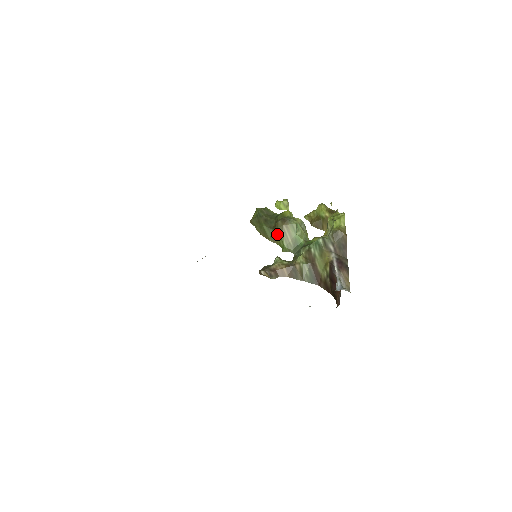
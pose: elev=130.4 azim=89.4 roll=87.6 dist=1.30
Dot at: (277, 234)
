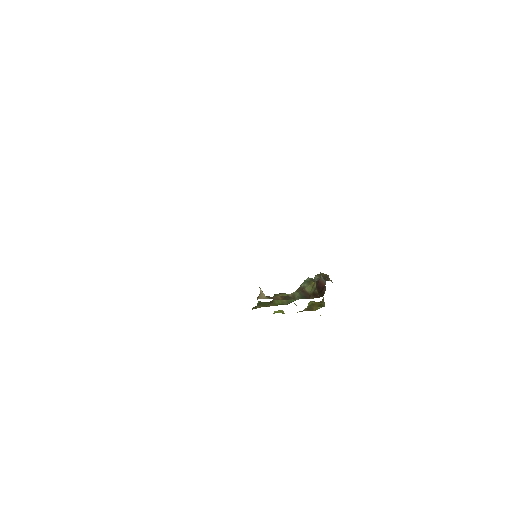
Dot at: (274, 301)
